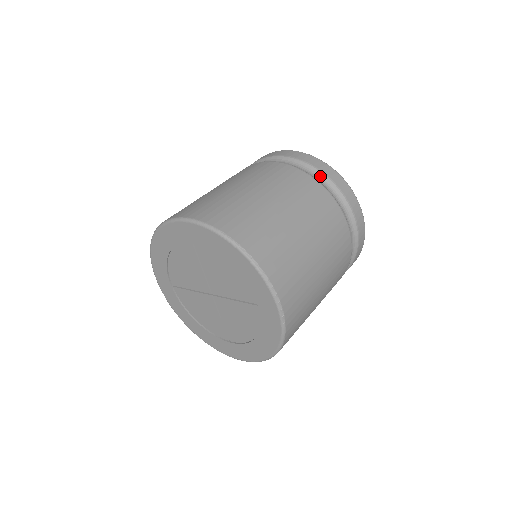
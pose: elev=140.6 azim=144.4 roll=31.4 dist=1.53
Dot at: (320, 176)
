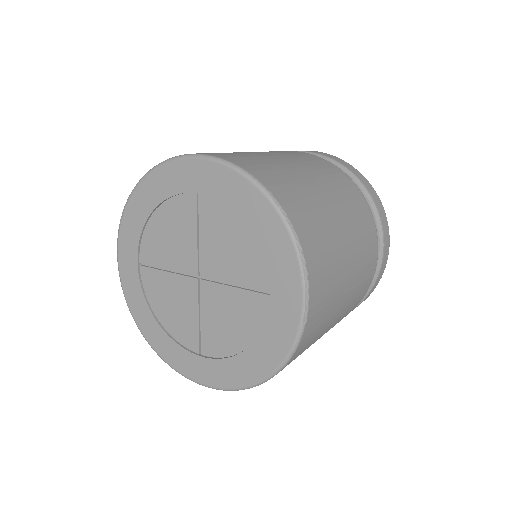
Dot at: (354, 180)
